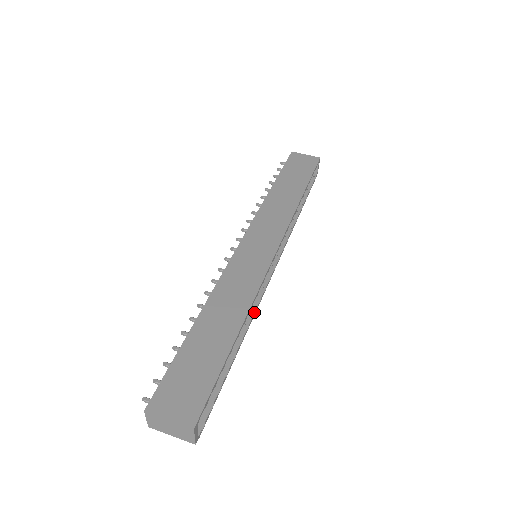
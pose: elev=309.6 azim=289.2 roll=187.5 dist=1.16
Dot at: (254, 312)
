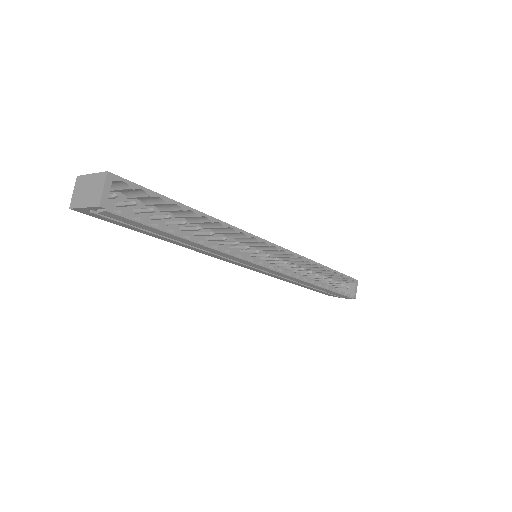
Dot at: (229, 253)
